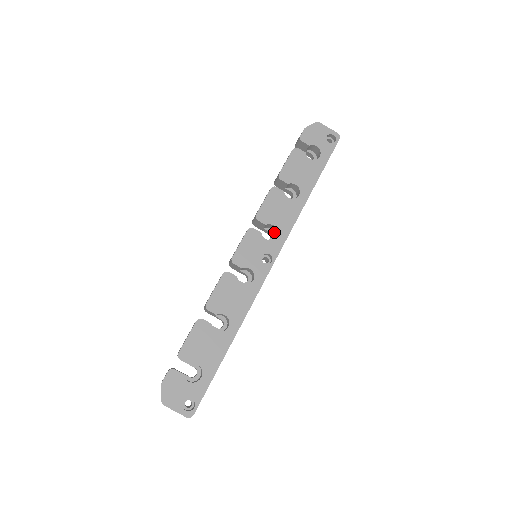
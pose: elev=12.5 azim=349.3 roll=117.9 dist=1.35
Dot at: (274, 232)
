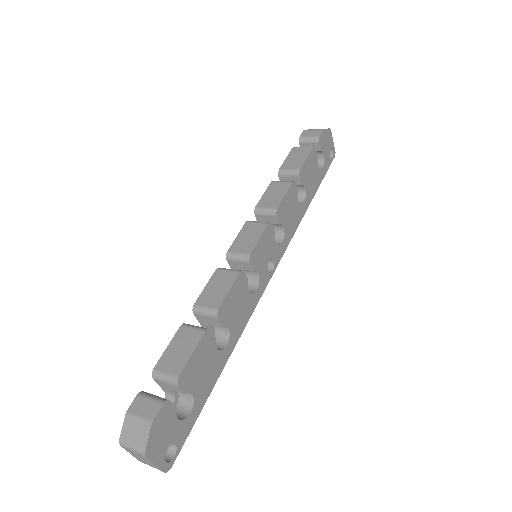
Dot at: occluded
